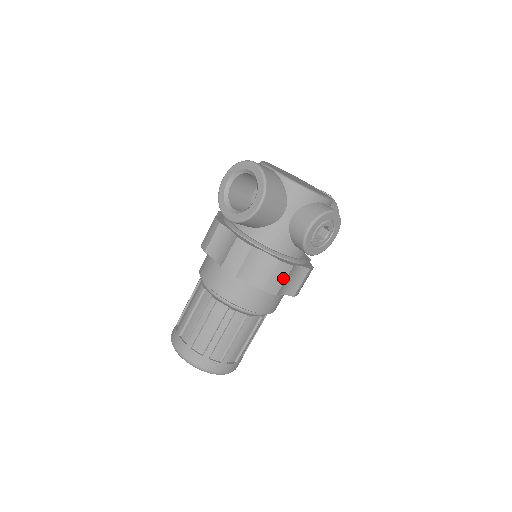
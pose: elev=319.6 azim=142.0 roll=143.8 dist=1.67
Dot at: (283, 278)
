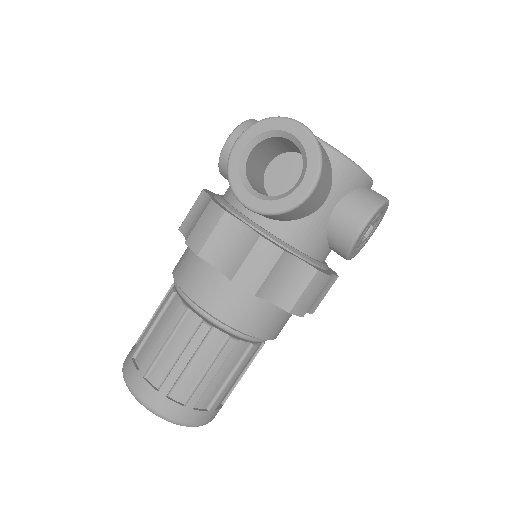
Dot at: (316, 294)
